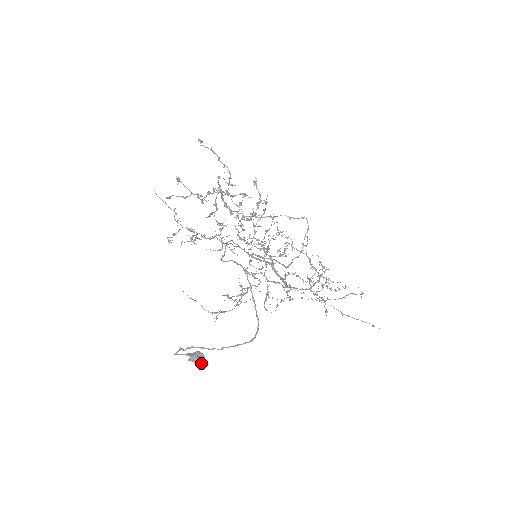
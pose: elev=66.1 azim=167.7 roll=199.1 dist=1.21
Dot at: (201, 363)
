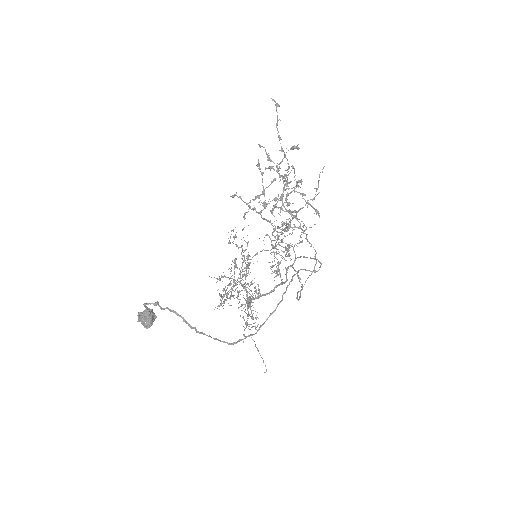
Dot at: (148, 325)
